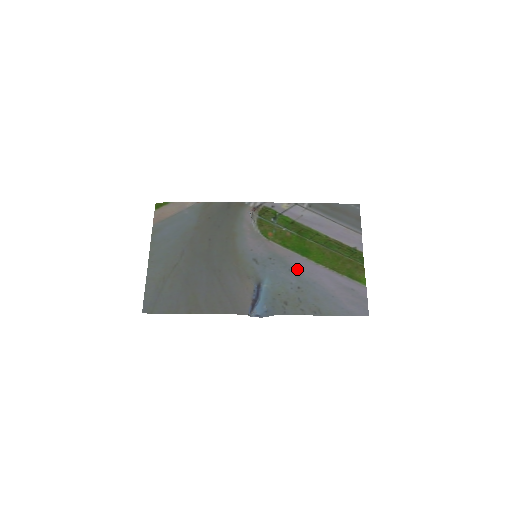
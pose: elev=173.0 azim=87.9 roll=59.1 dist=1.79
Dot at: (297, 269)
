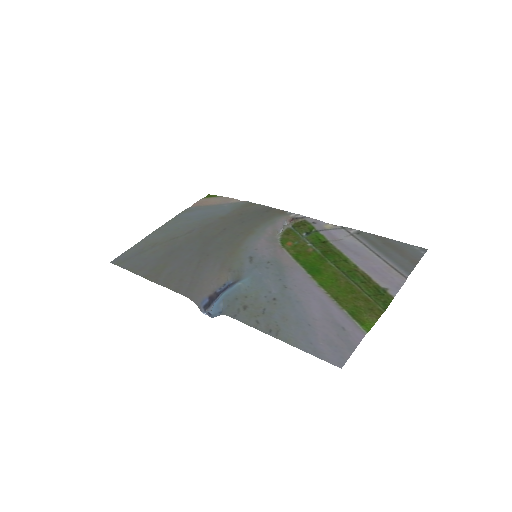
Dot at: (289, 281)
